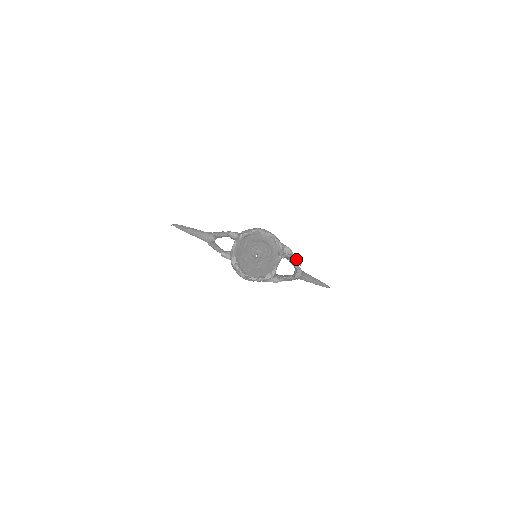
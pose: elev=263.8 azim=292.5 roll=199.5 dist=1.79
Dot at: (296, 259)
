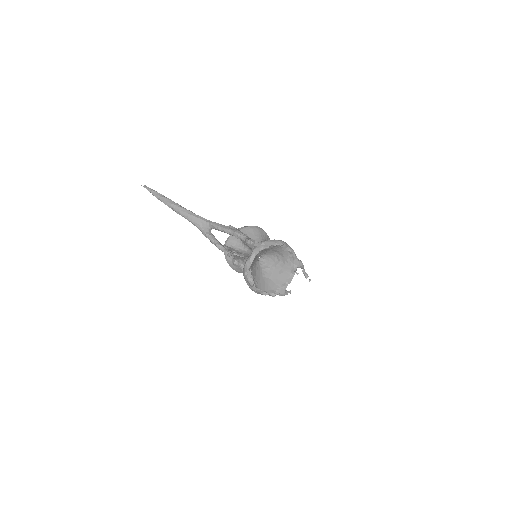
Dot at: (305, 273)
